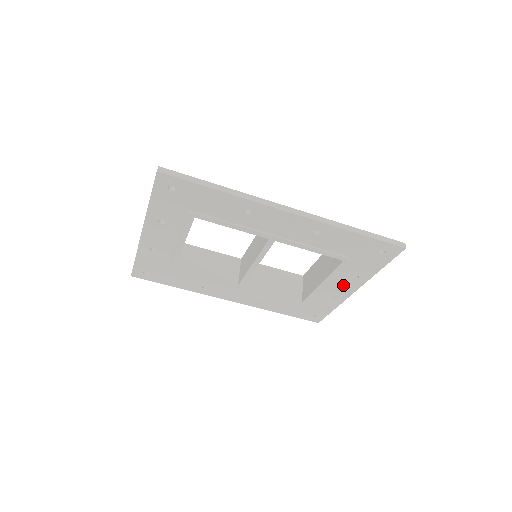
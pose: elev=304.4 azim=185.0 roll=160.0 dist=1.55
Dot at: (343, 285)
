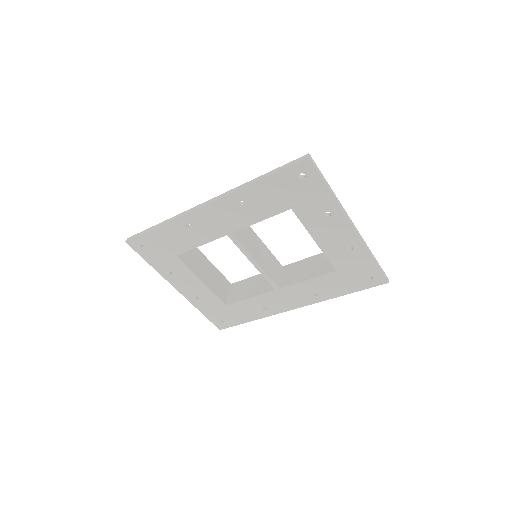
Dot at: (334, 230)
